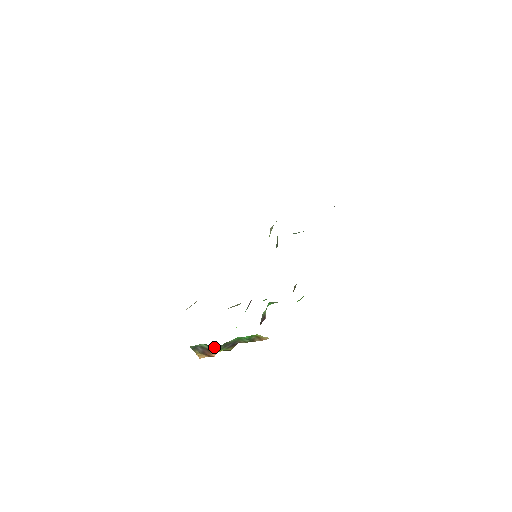
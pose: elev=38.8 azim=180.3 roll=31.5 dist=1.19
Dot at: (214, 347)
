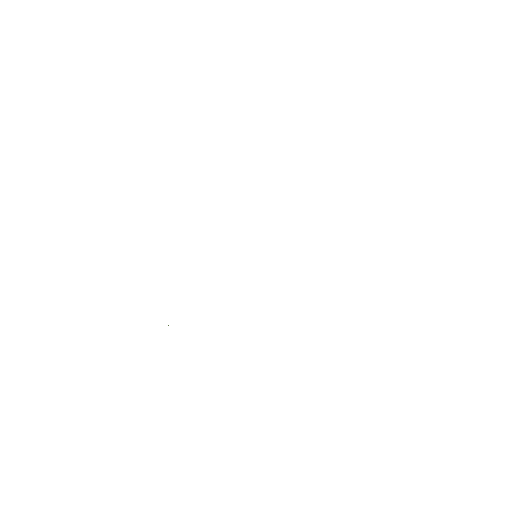
Dot at: occluded
